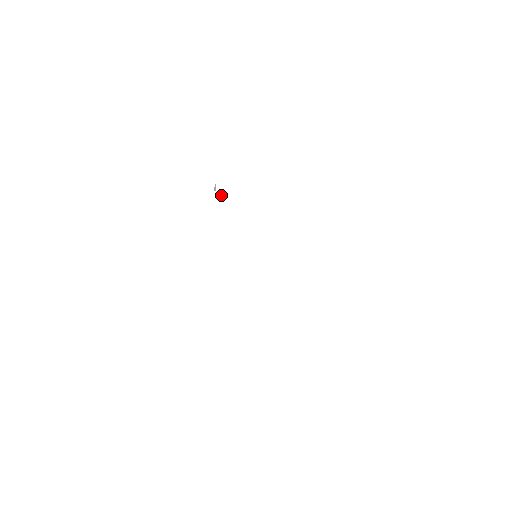
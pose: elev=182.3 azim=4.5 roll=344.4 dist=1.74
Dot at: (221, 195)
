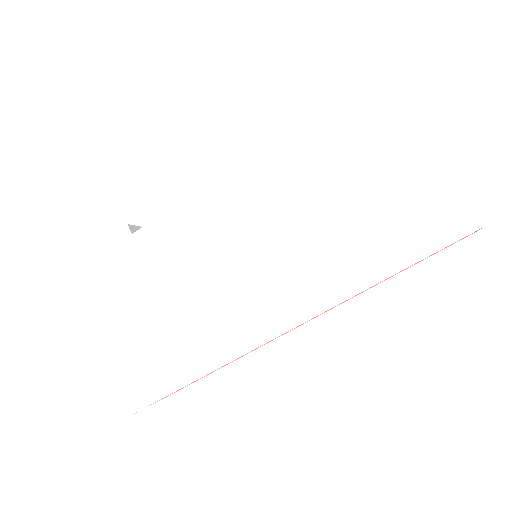
Dot at: (144, 230)
